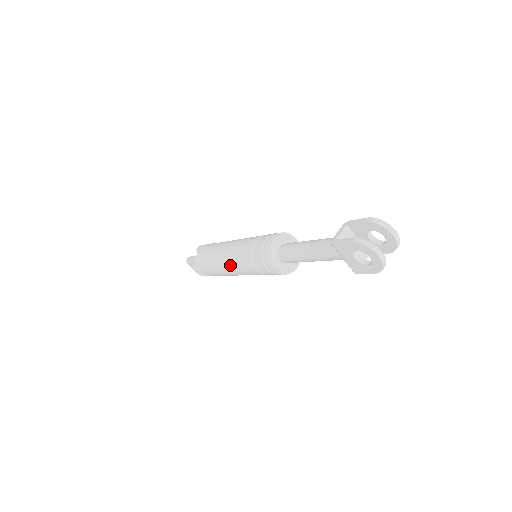
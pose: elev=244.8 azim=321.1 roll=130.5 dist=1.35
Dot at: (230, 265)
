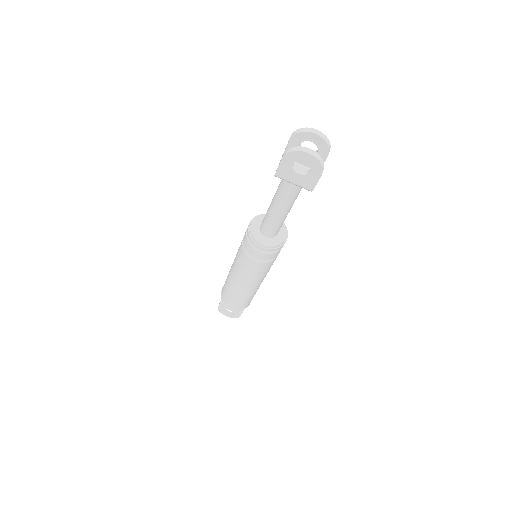
Dot at: (240, 278)
